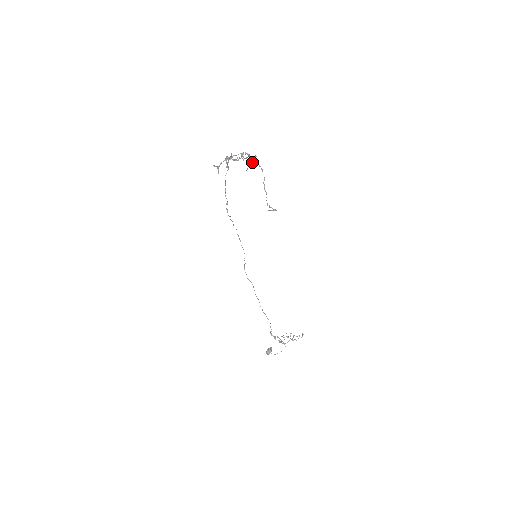
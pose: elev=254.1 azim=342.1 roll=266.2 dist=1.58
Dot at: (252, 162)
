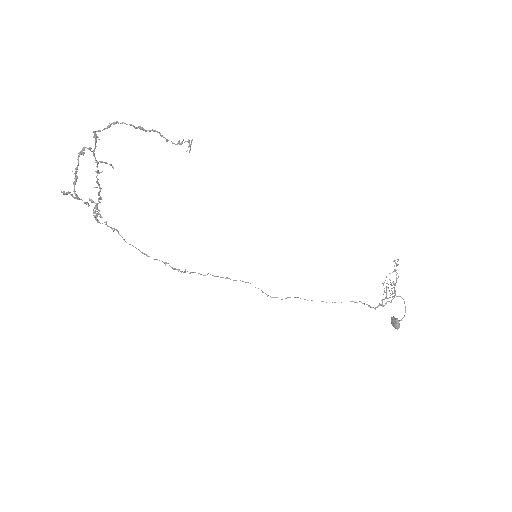
Dot at: (97, 137)
